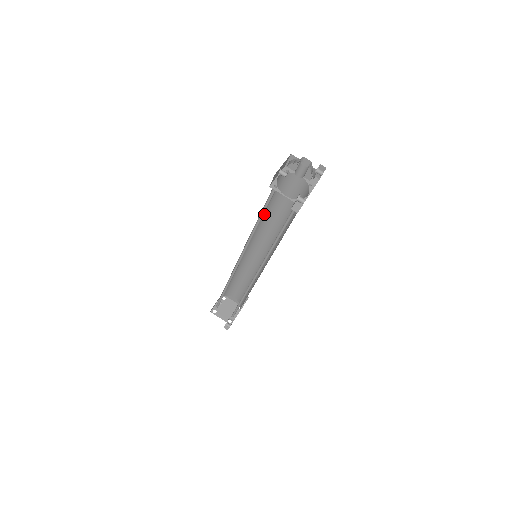
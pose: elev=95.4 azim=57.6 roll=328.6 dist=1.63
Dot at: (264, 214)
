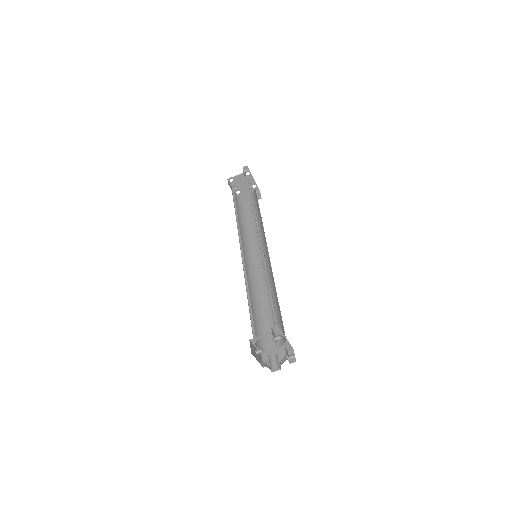
Dot at: (248, 293)
